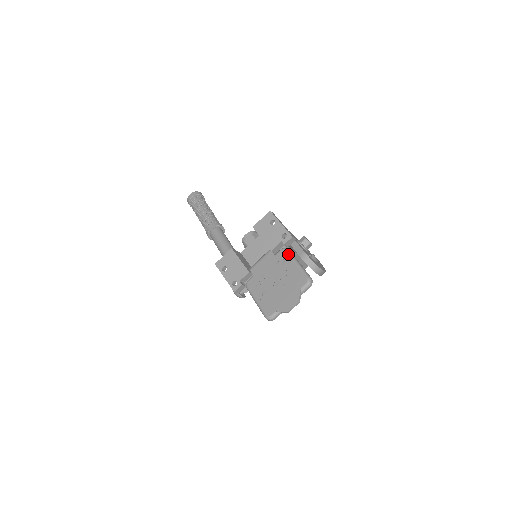
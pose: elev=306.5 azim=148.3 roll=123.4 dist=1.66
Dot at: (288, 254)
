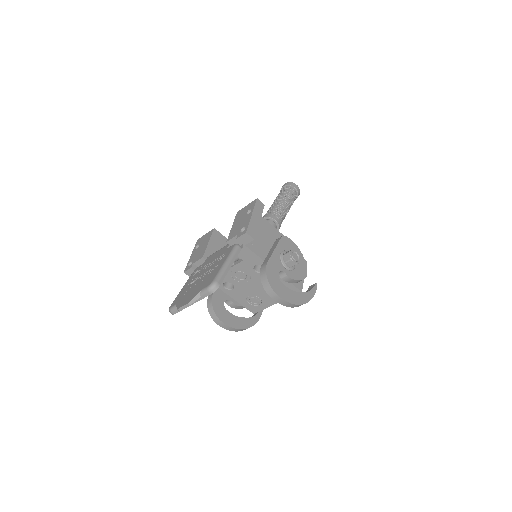
Dot at: (231, 250)
